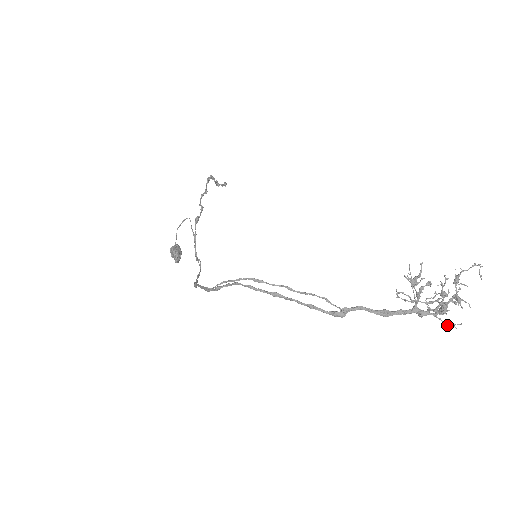
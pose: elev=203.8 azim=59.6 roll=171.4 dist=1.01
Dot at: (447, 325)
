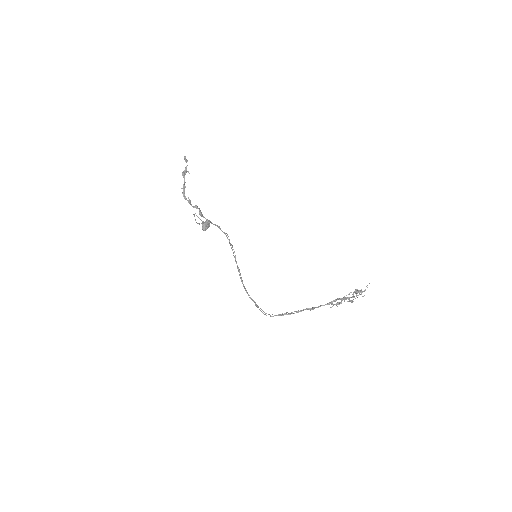
Dot at: occluded
